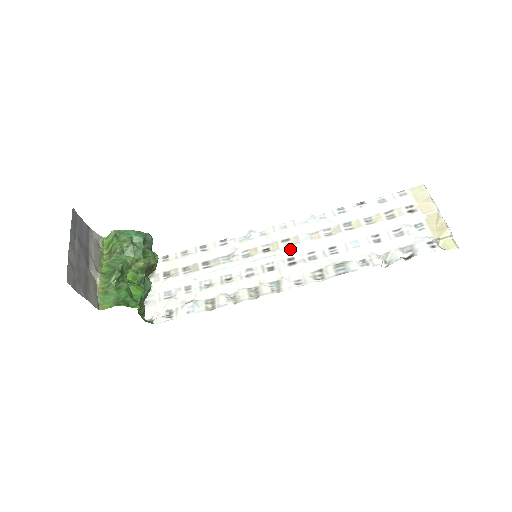
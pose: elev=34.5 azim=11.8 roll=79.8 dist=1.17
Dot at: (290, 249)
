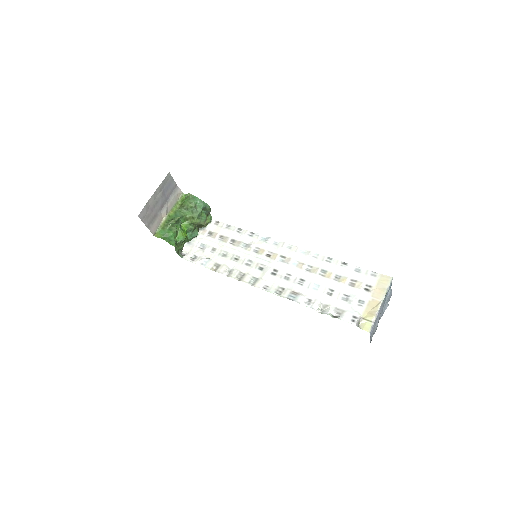
Dot at: (280, 264)
